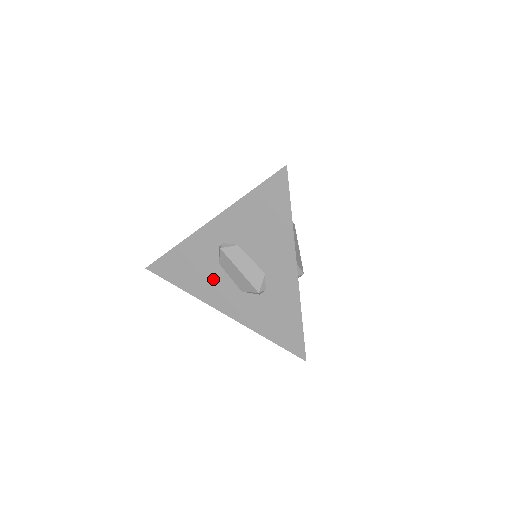
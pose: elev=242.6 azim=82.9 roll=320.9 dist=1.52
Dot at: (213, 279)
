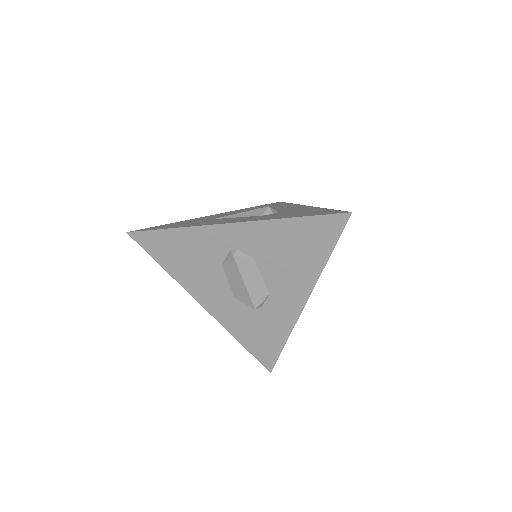
Dot at: (207, 275)
